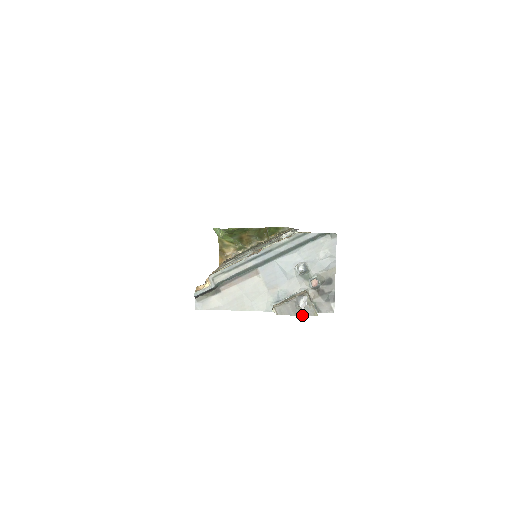
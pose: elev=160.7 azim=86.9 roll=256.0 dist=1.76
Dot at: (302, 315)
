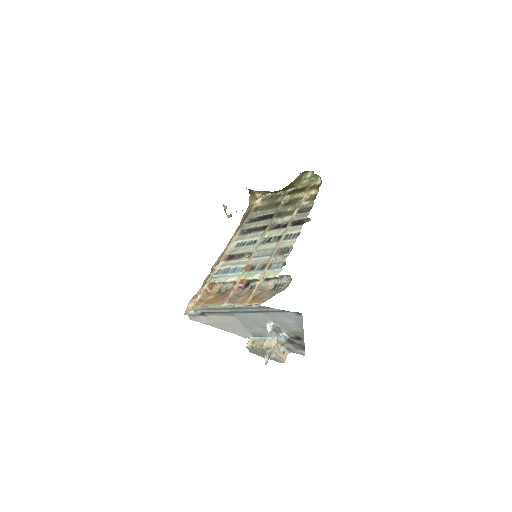
Dot at: (270, 359)
